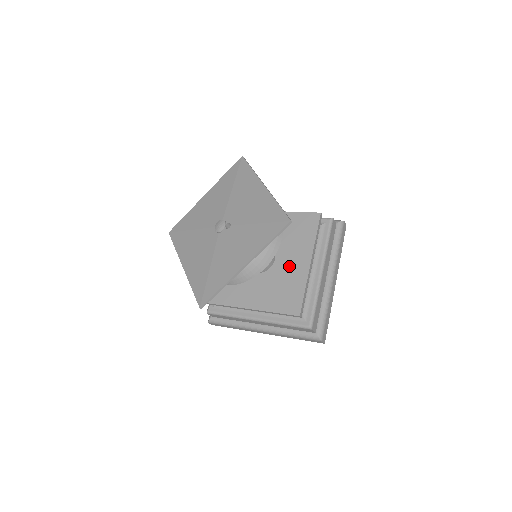
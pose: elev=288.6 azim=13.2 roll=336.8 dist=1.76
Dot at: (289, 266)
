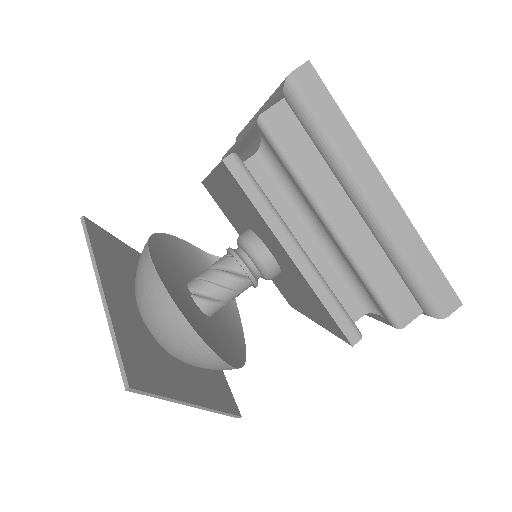
Dot at: (284, 264)
